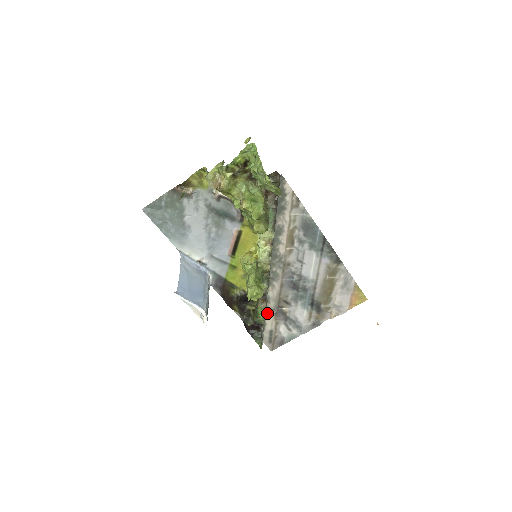
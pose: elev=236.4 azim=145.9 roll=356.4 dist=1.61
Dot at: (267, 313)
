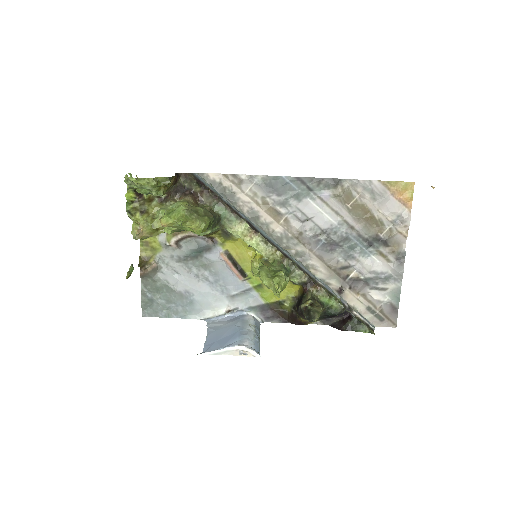
Dot at: (341, 296)
